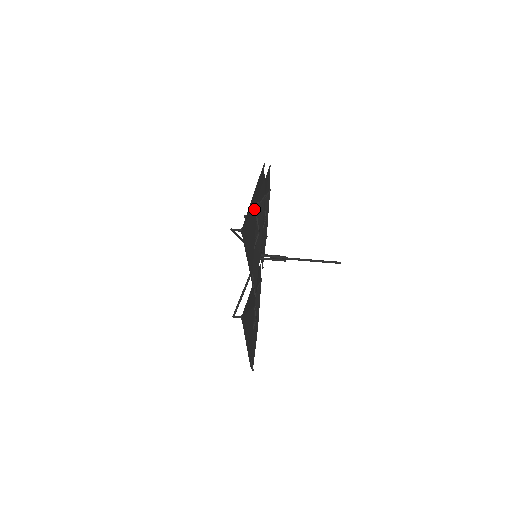
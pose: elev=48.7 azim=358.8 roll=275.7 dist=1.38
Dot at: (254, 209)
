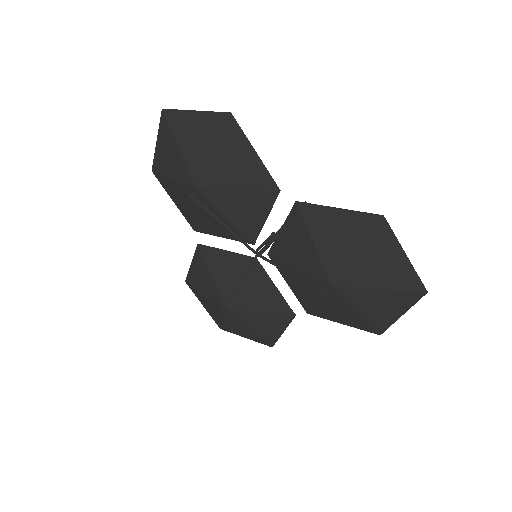
Dot at: (411, 293)
